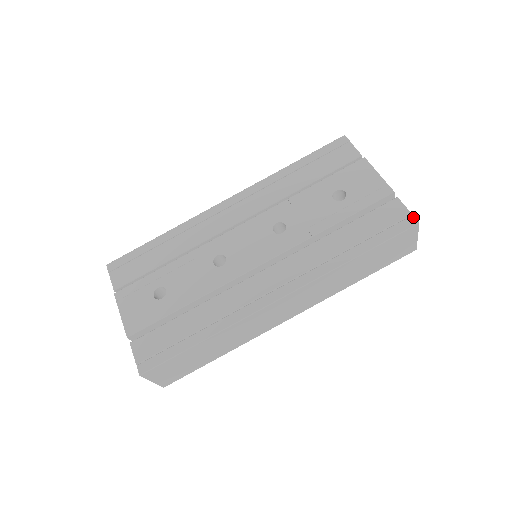
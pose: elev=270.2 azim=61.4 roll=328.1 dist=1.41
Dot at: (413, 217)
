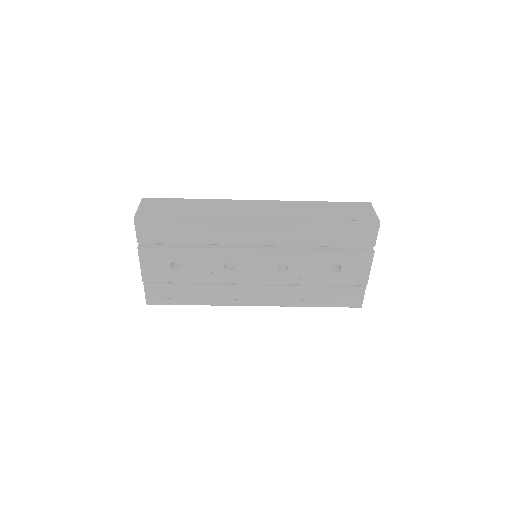
Dot at: (362, 303)
